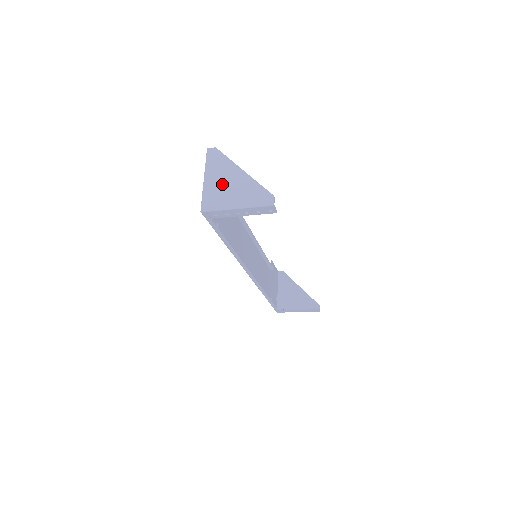
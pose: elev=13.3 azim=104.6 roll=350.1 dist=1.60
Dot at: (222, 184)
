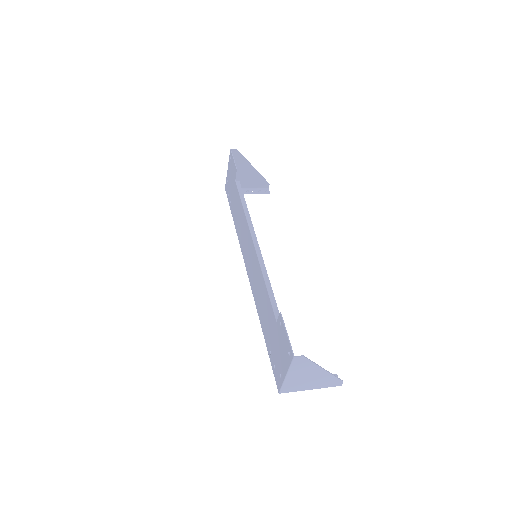
Dot at: (303, 379)
